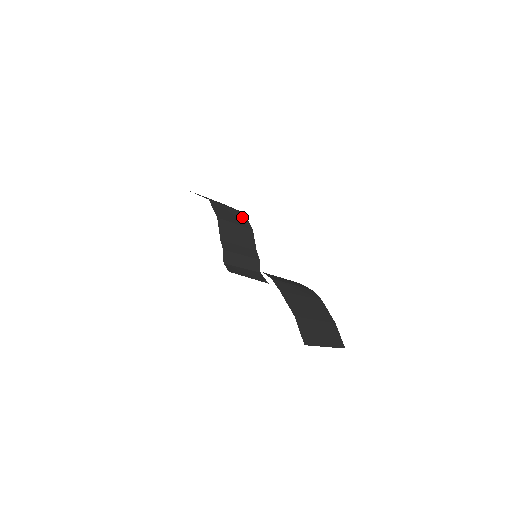
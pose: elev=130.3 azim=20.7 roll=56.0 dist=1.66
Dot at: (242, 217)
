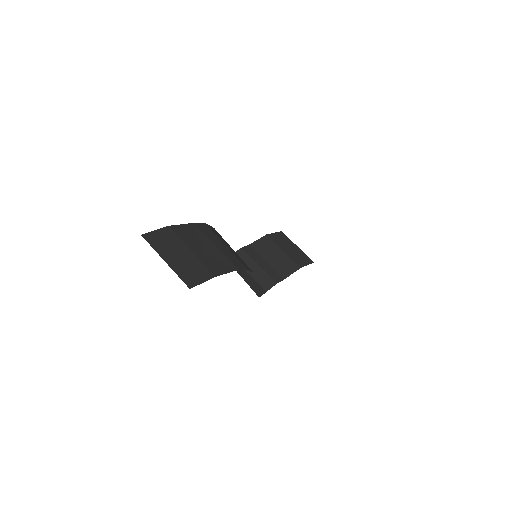
Dot at: (304, 259)
